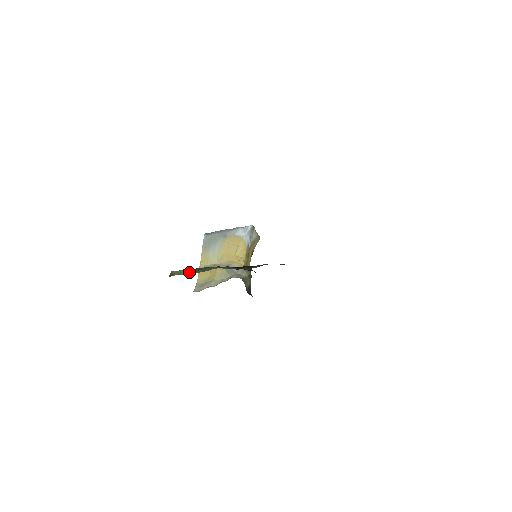
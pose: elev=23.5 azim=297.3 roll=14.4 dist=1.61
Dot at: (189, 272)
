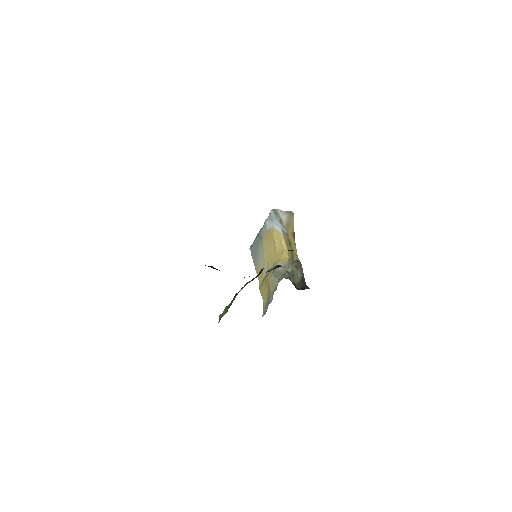
Dot at: occluded
